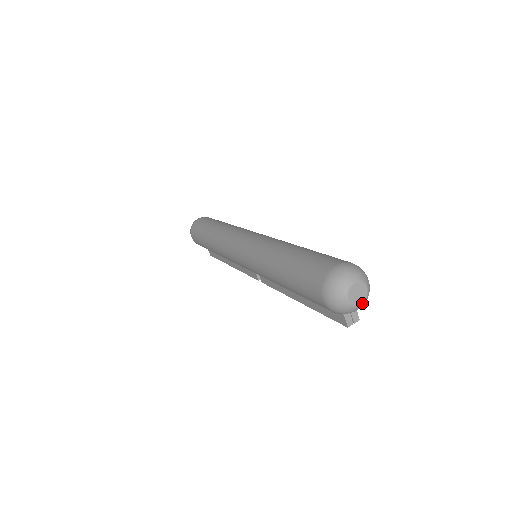
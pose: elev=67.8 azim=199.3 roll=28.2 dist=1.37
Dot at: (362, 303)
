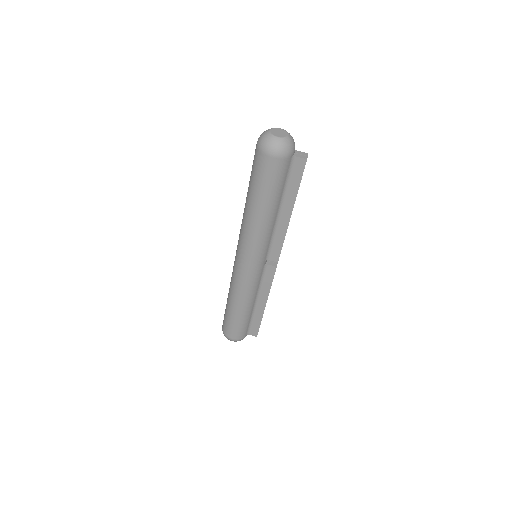
Dot at: (288, 135)
